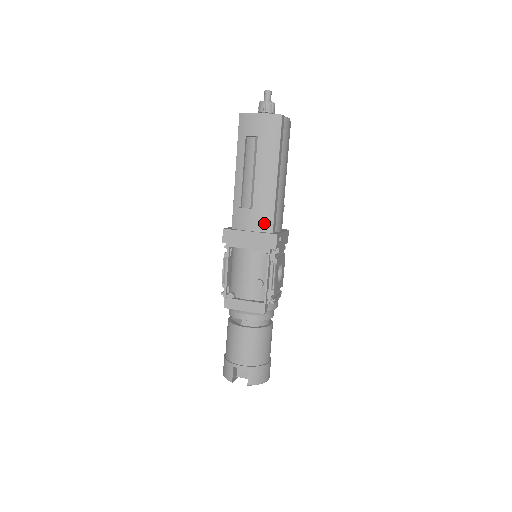
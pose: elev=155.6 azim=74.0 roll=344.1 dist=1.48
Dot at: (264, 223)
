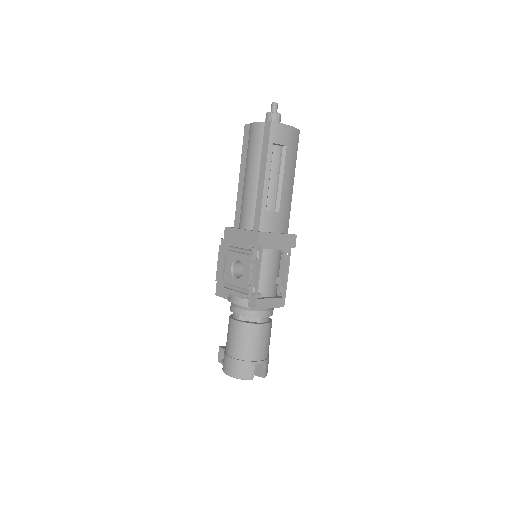
Dot at: (285, 225)
